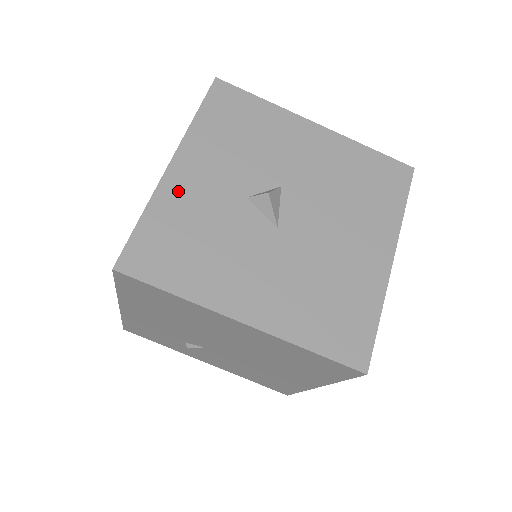
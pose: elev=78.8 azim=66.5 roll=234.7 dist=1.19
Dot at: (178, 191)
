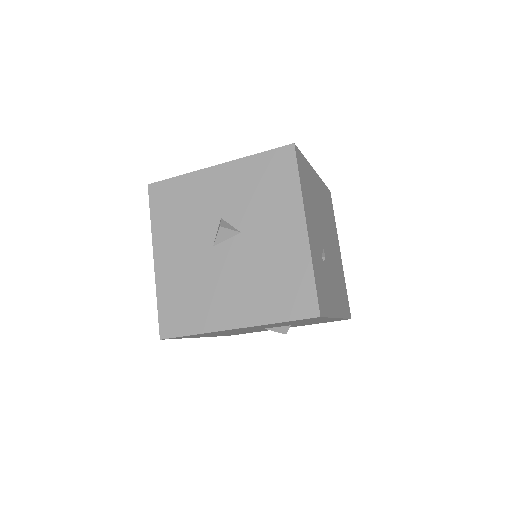
Dot at: (202, 182)
